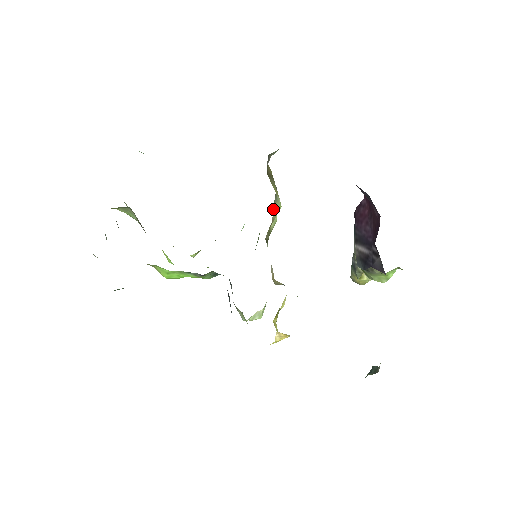
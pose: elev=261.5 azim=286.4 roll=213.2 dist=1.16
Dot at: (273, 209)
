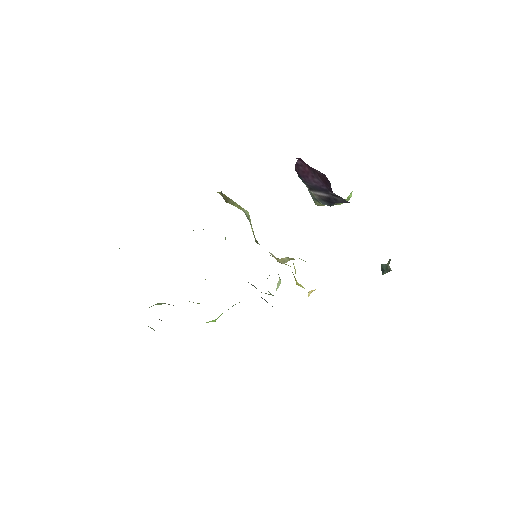
Dot at: (250, 224)
